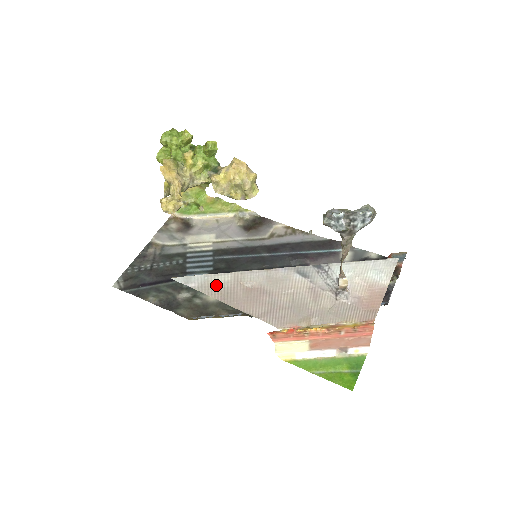
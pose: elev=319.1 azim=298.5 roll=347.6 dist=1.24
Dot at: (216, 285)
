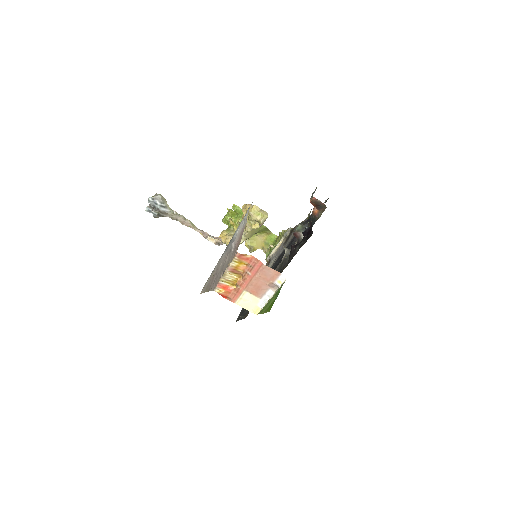
Dot at: occluded
